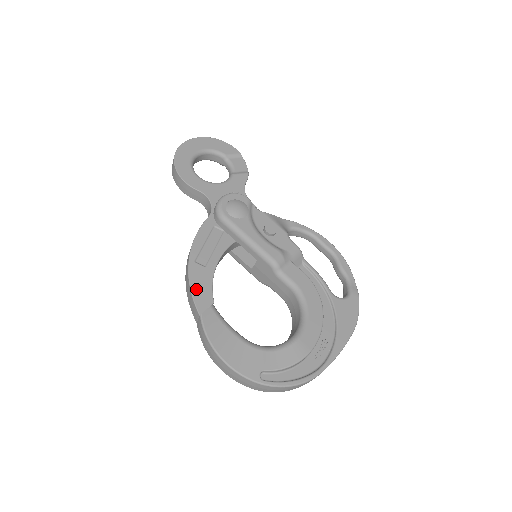
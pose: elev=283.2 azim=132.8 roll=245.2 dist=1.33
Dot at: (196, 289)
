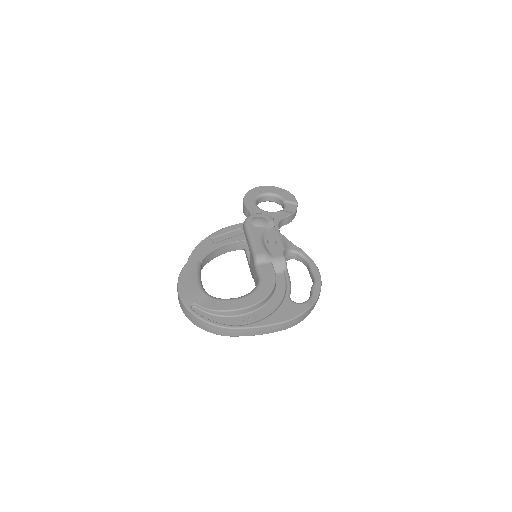
Dot at: (198, 250)
